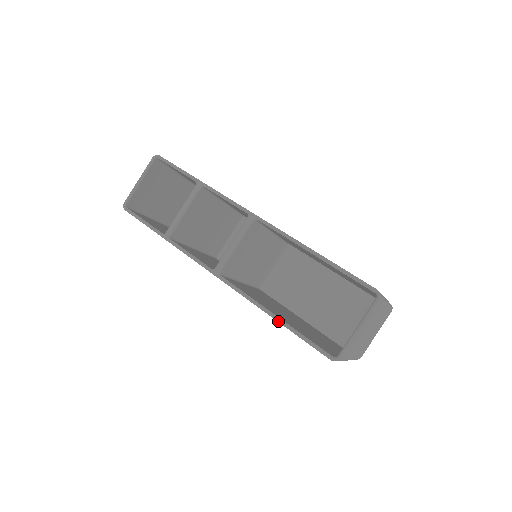
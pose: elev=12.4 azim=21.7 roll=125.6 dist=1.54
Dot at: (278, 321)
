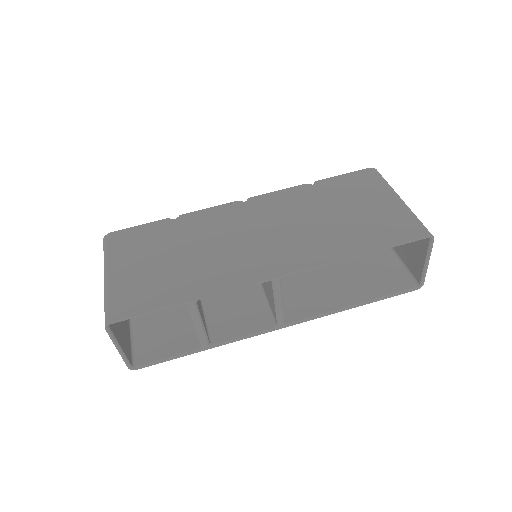
Dot at: occluded
